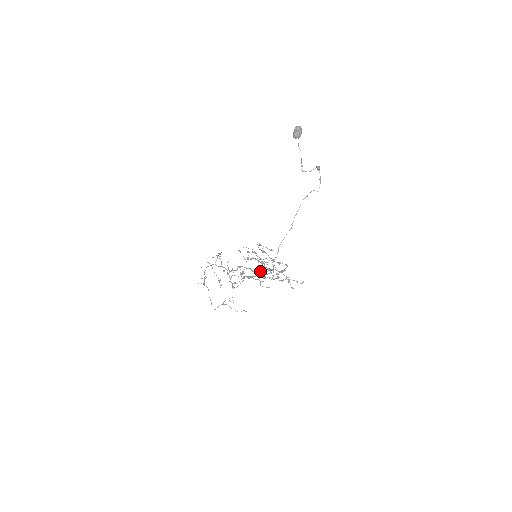
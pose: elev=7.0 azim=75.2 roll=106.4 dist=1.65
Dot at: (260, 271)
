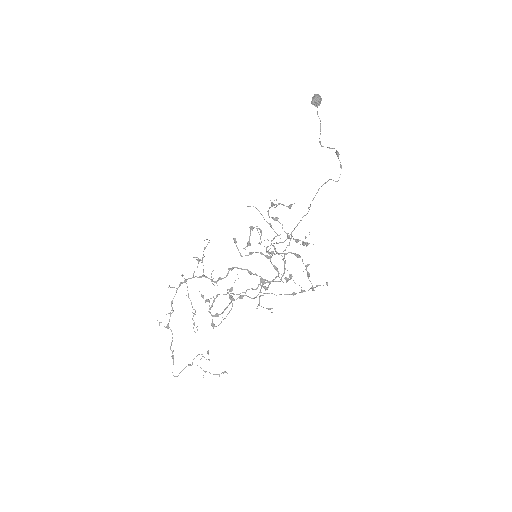
Dot at: (260, 279)
